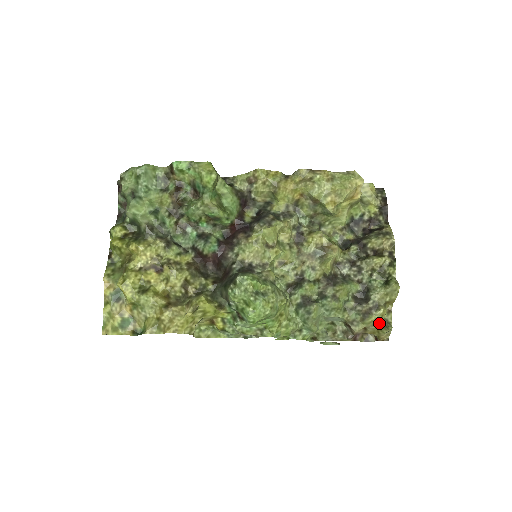
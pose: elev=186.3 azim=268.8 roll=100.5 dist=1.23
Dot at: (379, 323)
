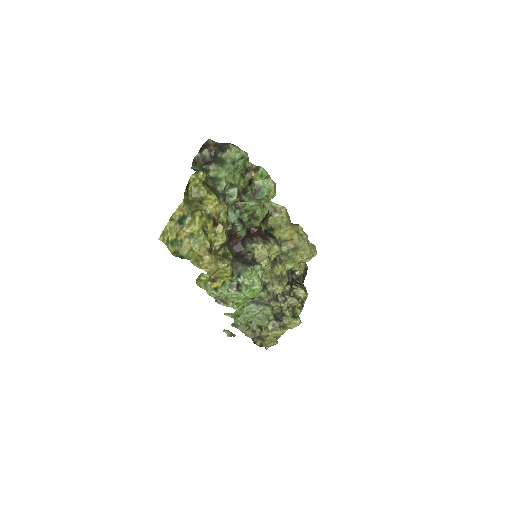
Dot at: (278, 337)
